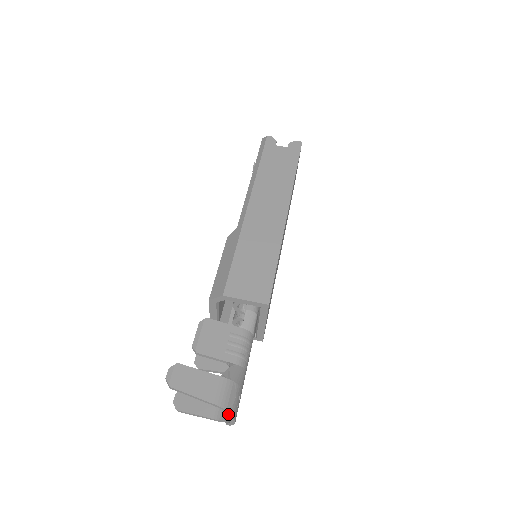
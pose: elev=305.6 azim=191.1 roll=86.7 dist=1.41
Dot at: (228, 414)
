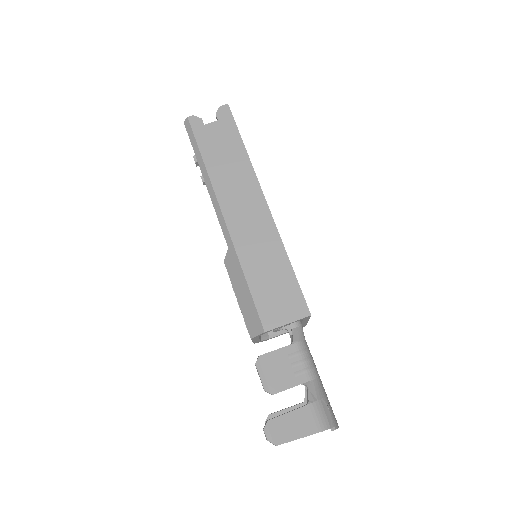
Dot at: (332, 429)
